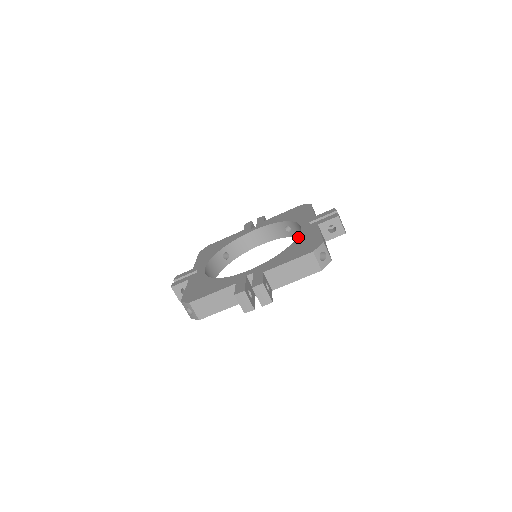
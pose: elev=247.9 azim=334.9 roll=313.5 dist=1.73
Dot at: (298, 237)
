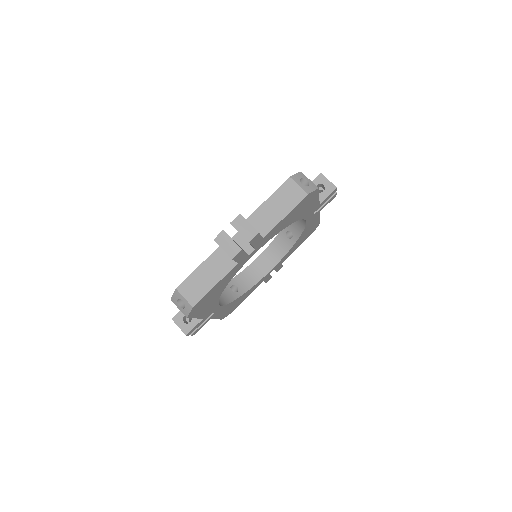
Dot at: occluded
